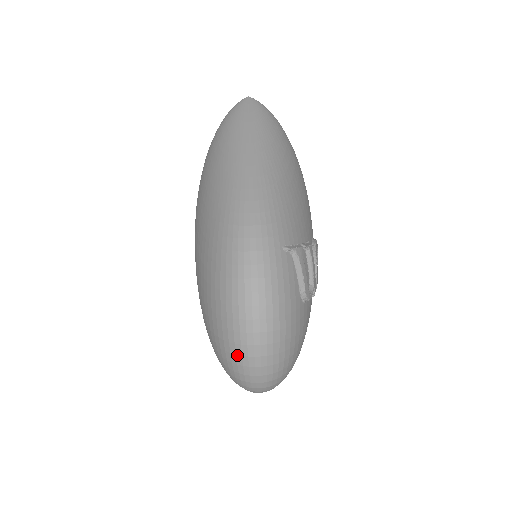
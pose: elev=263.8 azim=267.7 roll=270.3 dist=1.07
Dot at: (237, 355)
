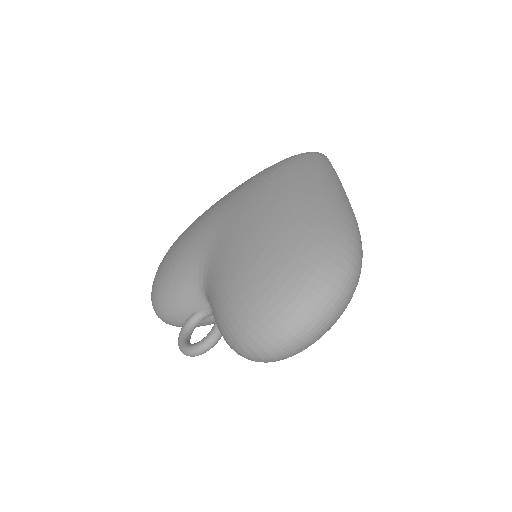
Dot at: (305, 313)
